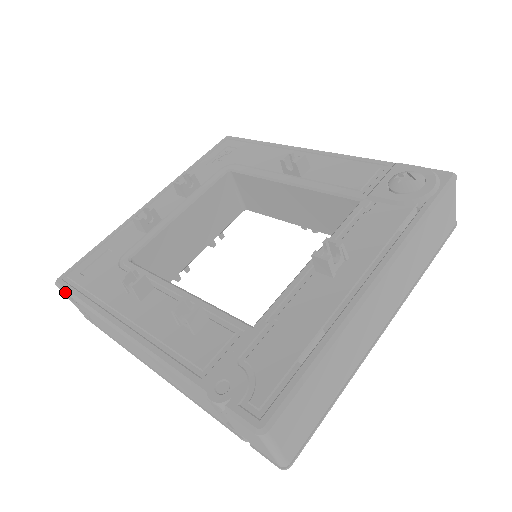
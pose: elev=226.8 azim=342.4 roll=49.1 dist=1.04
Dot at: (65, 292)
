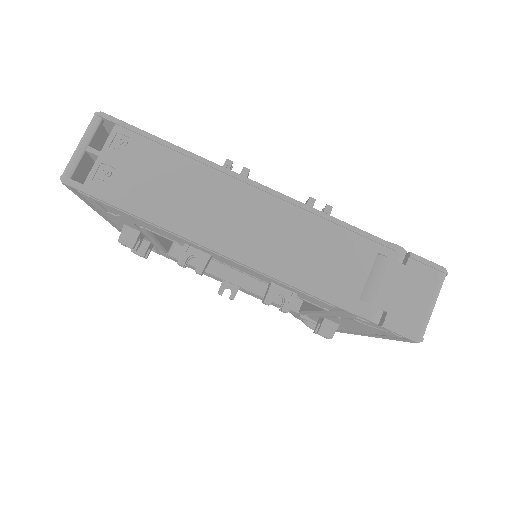
Dot at: (128, 125)
